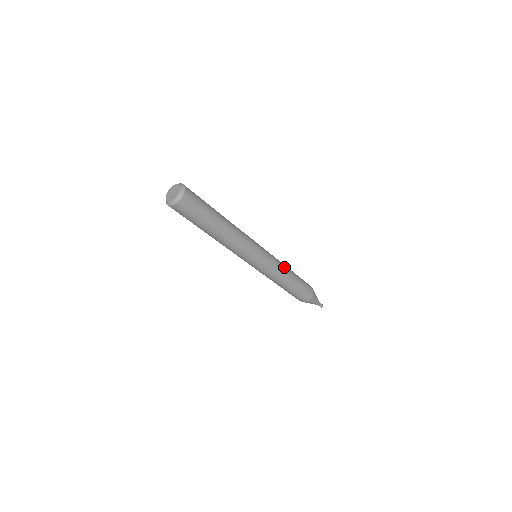
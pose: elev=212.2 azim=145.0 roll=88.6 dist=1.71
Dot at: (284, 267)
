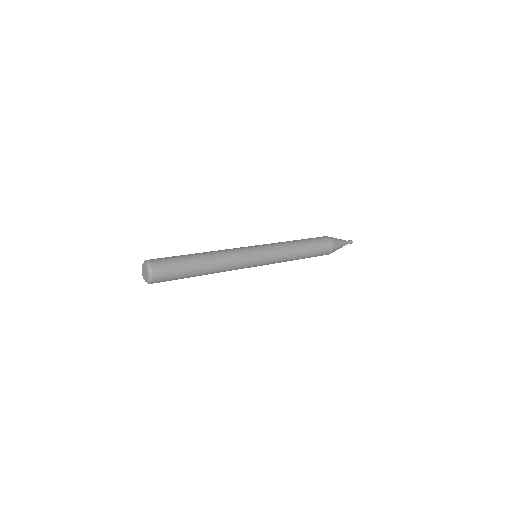
Dot at: (289, 259)
